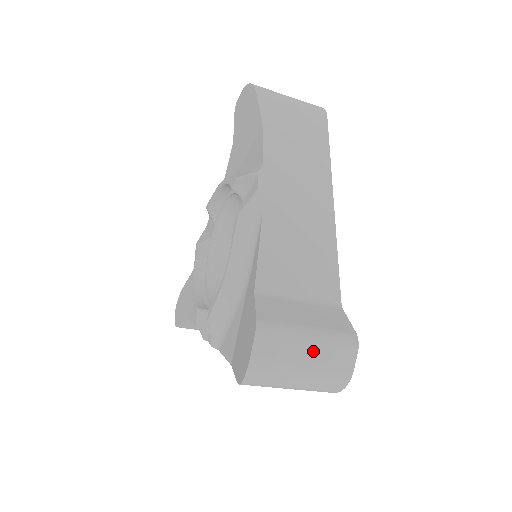
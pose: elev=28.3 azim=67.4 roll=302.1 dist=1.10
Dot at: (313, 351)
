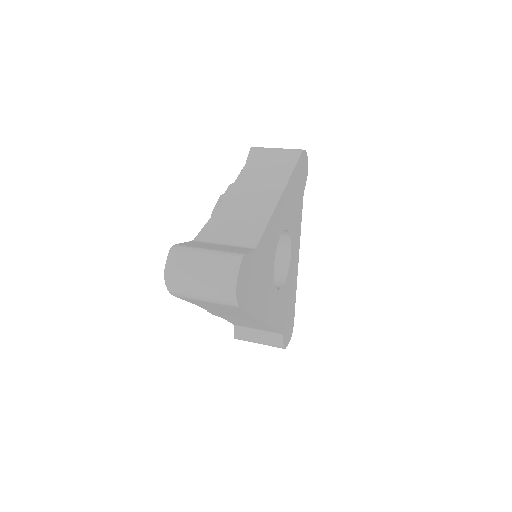
Dot at: occluded
